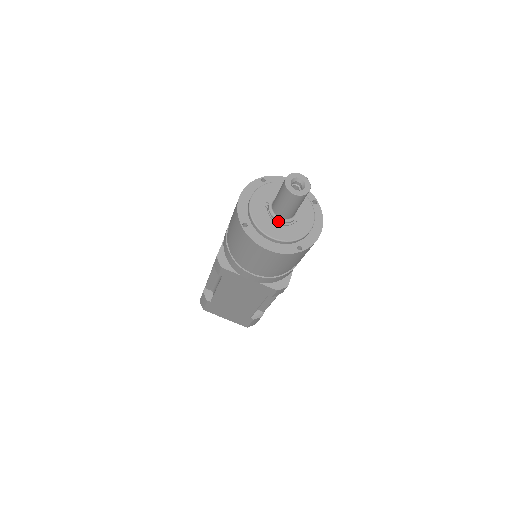
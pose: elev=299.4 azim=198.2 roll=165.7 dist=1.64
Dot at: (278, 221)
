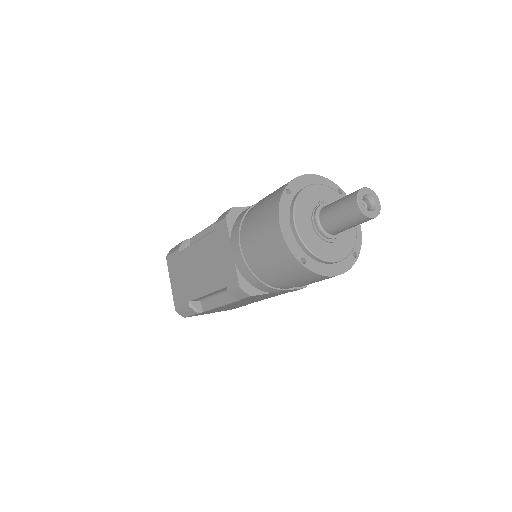
Dot at: (315, 221)
